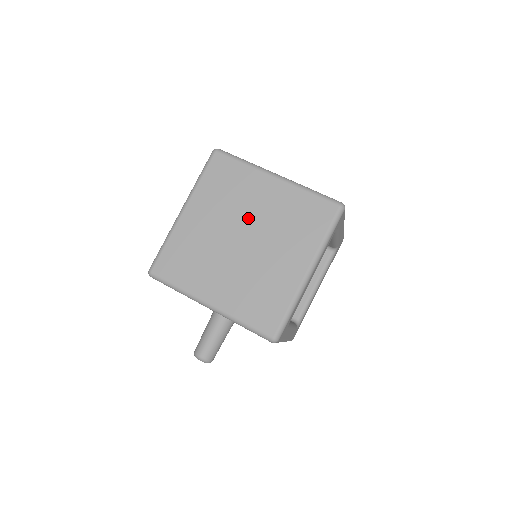
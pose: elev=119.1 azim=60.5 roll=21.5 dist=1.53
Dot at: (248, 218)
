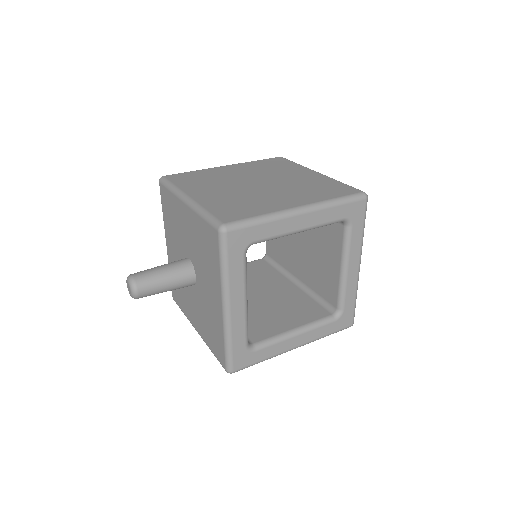
Dot at: (274, 178)
